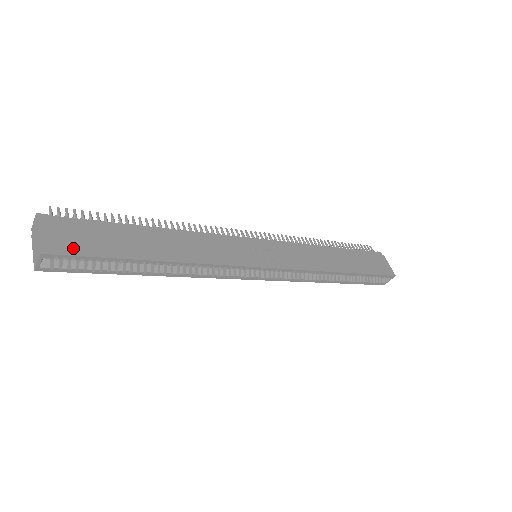
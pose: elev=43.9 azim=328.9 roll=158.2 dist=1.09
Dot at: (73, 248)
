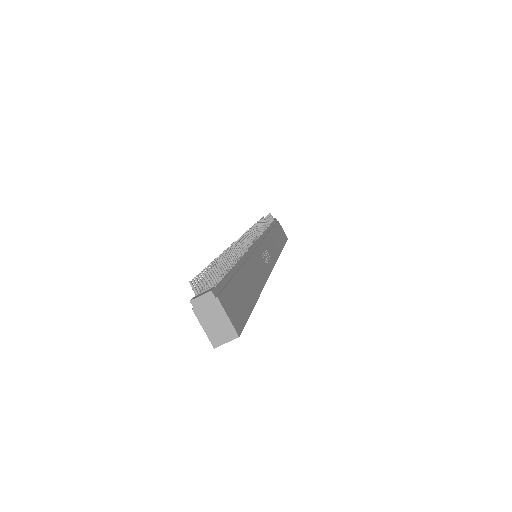
Dot at: (241, 318)
